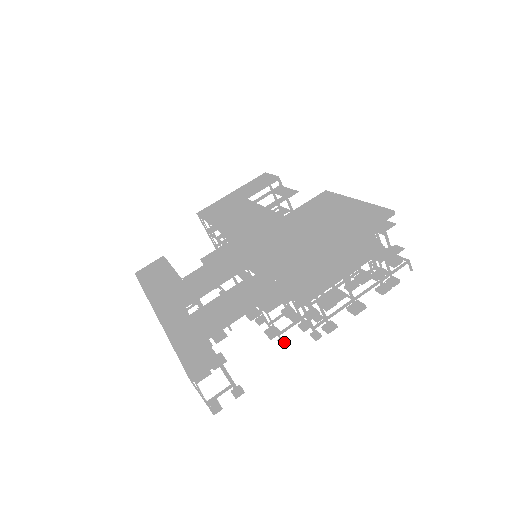
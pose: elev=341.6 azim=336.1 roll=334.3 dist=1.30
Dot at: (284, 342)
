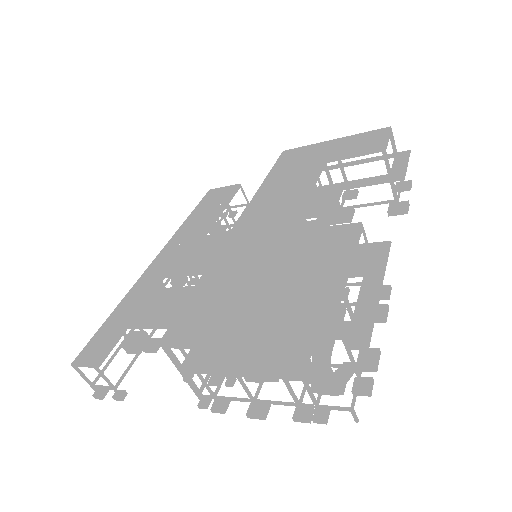
Dot at: occluded
